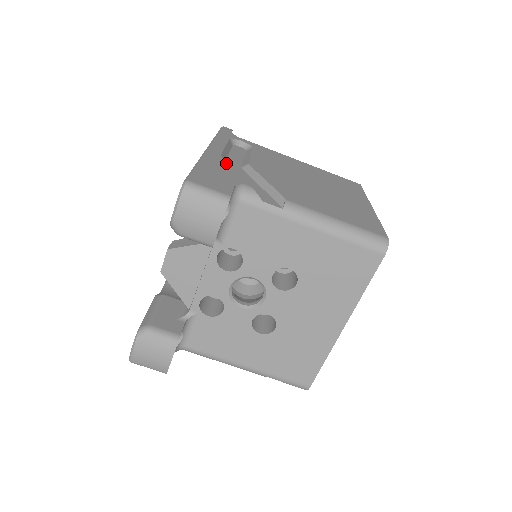
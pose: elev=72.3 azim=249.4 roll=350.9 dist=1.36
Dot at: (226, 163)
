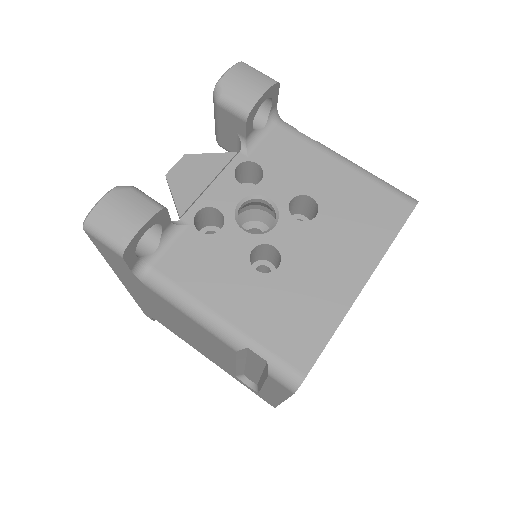
Dot at: occluded
